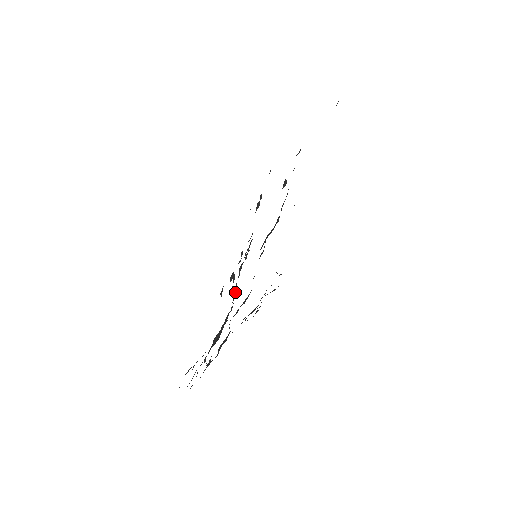
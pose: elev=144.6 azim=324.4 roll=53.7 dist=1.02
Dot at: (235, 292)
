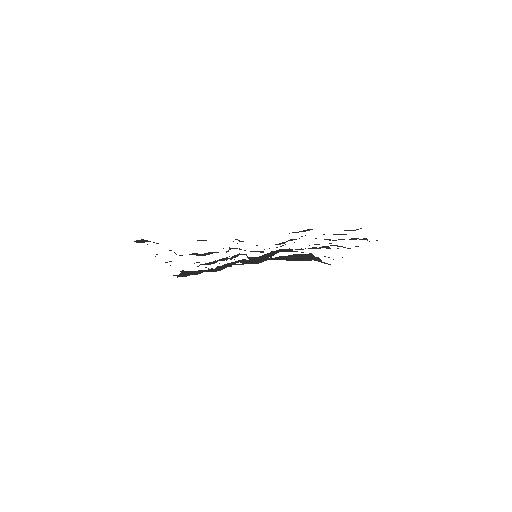
Dot at: occluded
